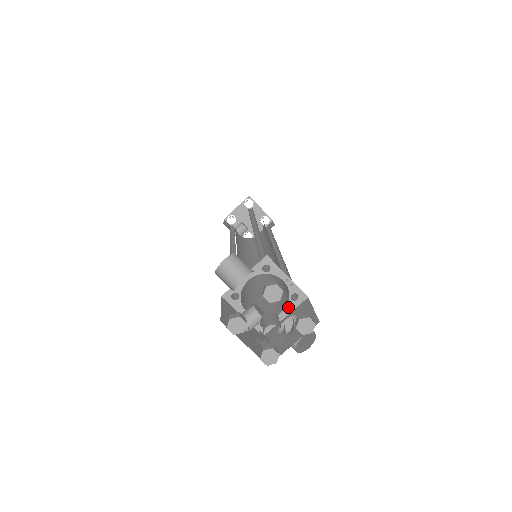
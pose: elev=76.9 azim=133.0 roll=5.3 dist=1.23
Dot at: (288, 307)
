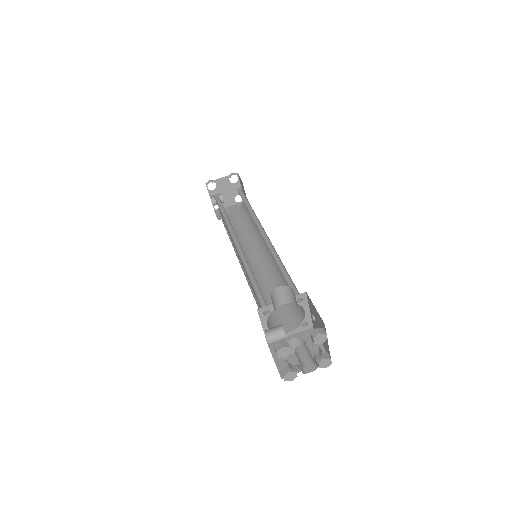
Dot at: (296, 330)
